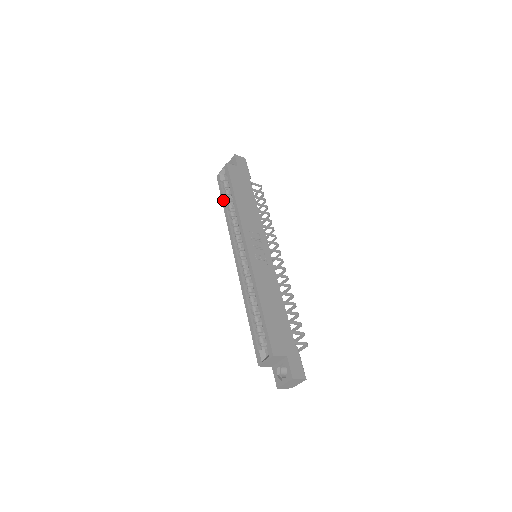
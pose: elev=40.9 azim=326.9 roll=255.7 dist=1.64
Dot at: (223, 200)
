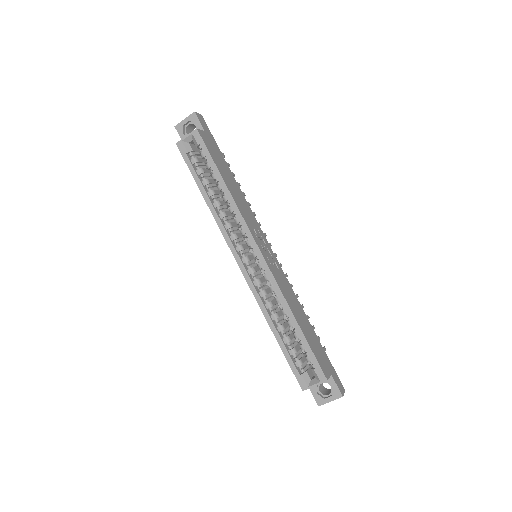
Dot at: (199, 181)
